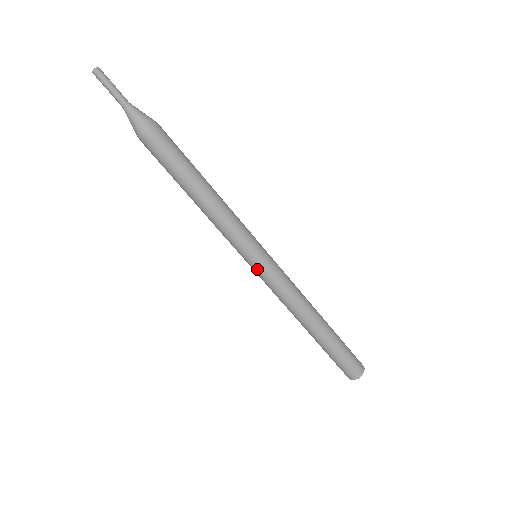
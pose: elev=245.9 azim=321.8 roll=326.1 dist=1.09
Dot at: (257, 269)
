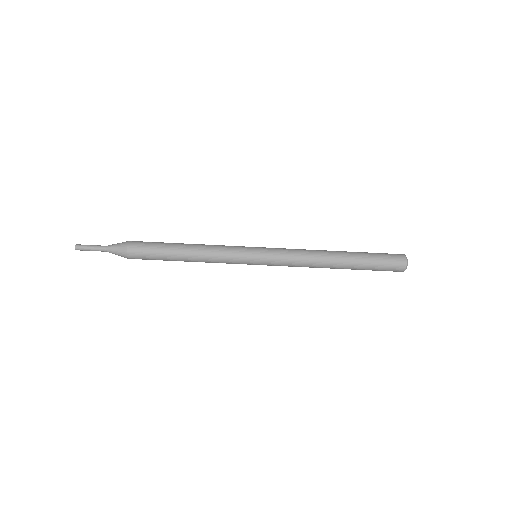
Dot at: (263, 263)
